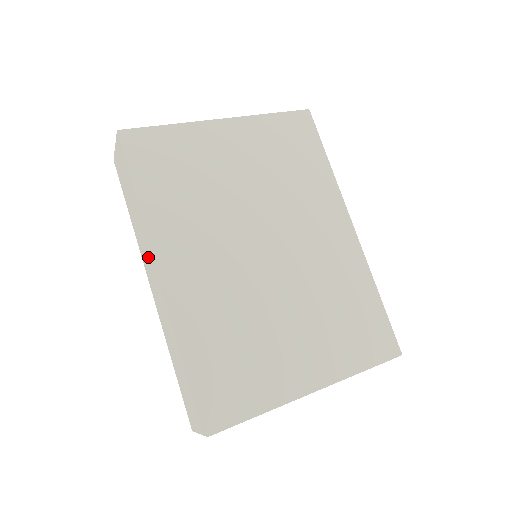
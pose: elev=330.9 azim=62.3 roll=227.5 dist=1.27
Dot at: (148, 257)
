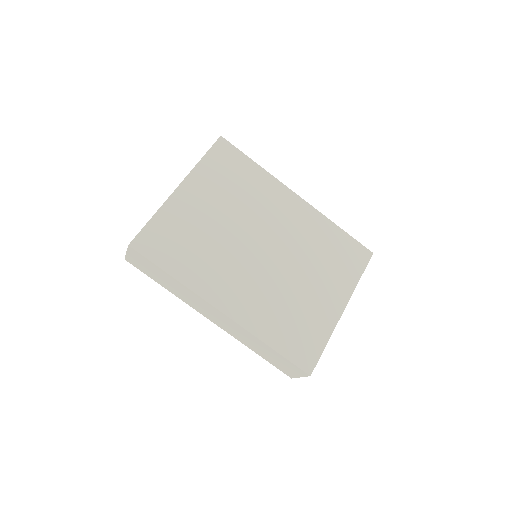
Dot at: (201, 306)
